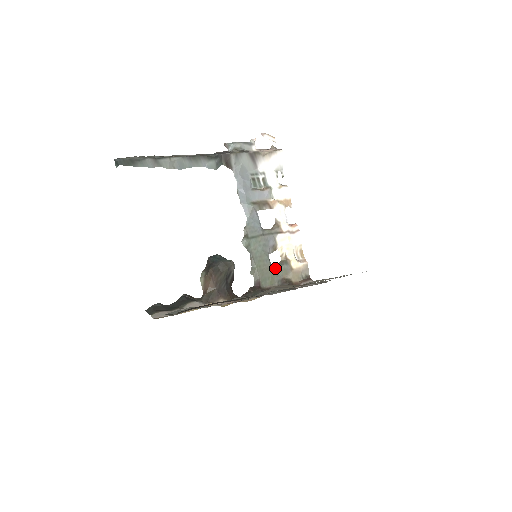
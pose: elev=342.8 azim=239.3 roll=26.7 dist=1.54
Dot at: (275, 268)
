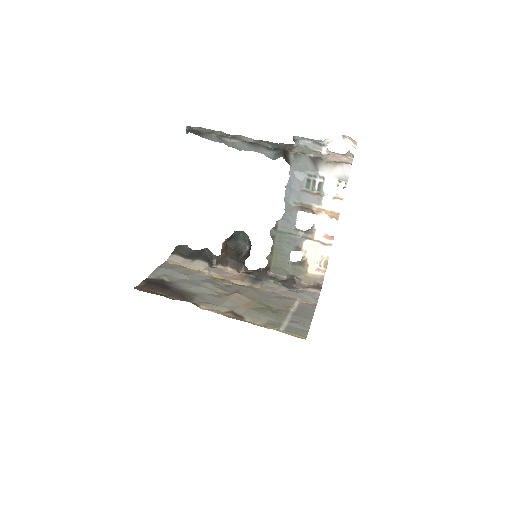
Dot at: (291, 264)
